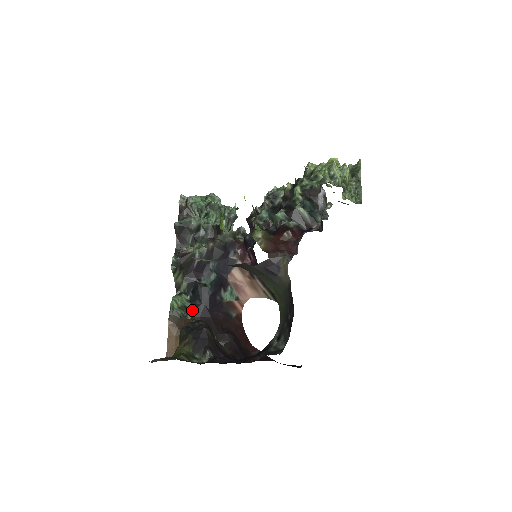
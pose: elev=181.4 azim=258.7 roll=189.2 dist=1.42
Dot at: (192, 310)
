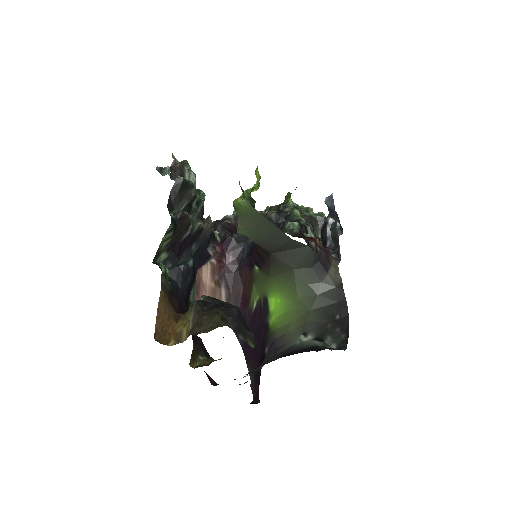
Dot at: (172, 291)
